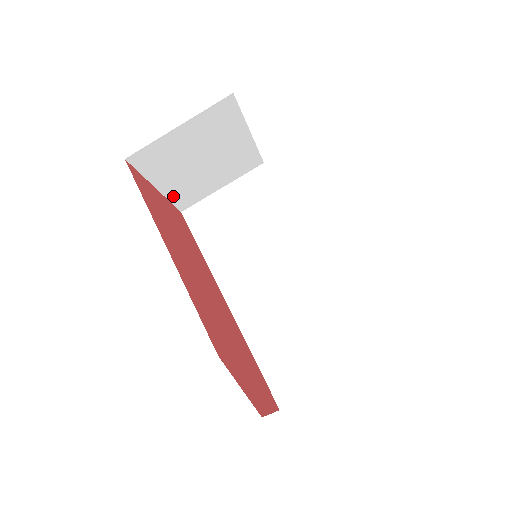
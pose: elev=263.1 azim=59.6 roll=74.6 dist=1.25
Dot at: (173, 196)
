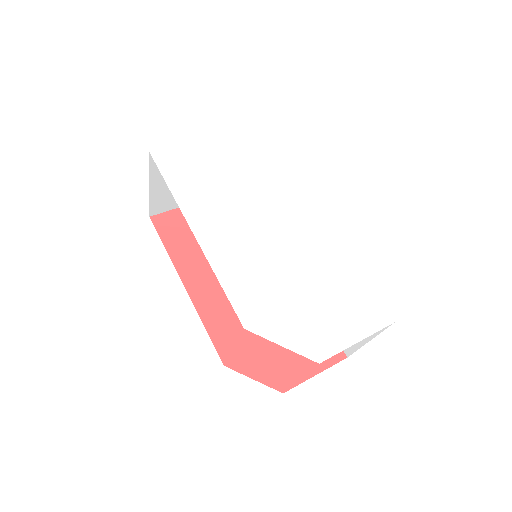
Dot at: occluded
